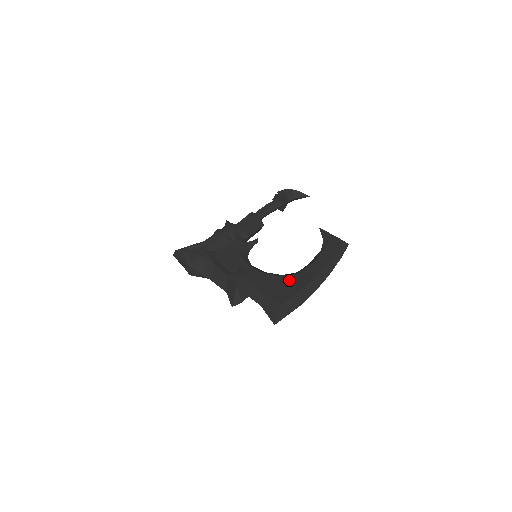
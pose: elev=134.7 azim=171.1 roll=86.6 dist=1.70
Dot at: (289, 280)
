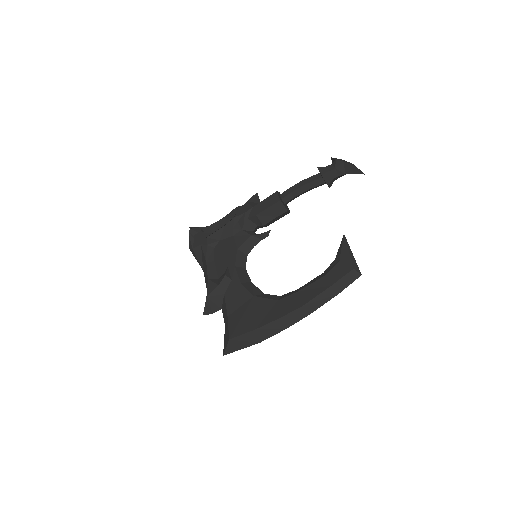
Dot at: (259, 307)
